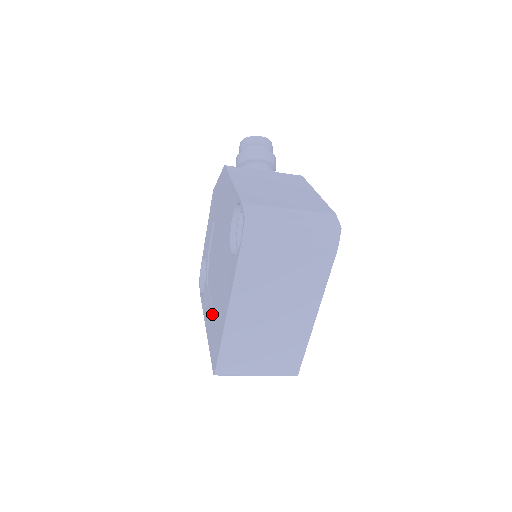
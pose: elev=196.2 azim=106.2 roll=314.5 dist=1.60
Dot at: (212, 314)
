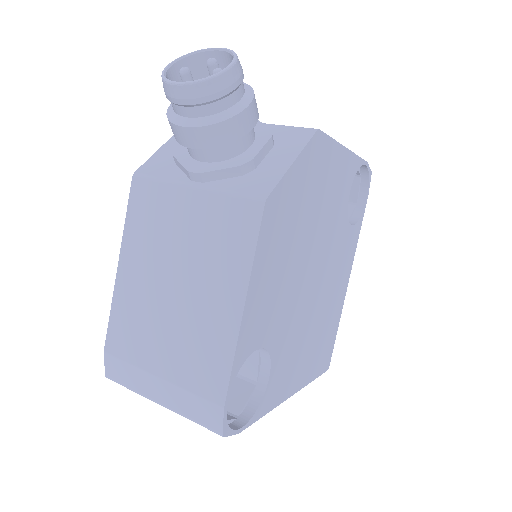
Dot at: occluded
